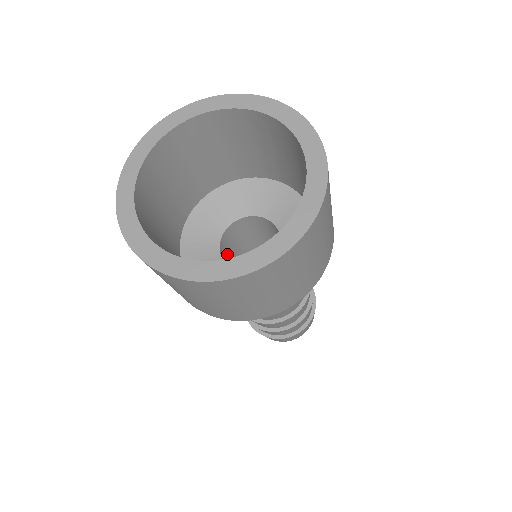
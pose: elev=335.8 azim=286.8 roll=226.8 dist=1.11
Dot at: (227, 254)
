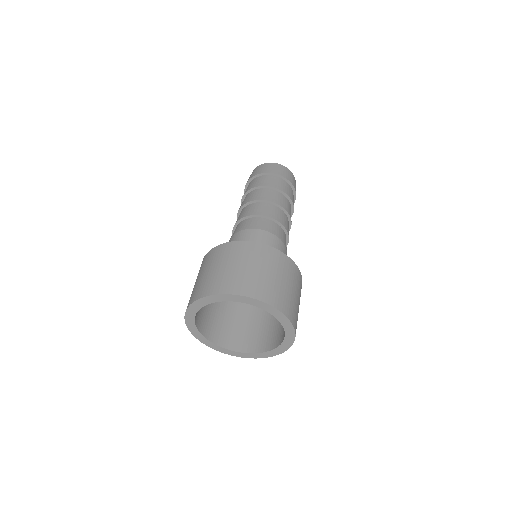
Dot at: occluded
